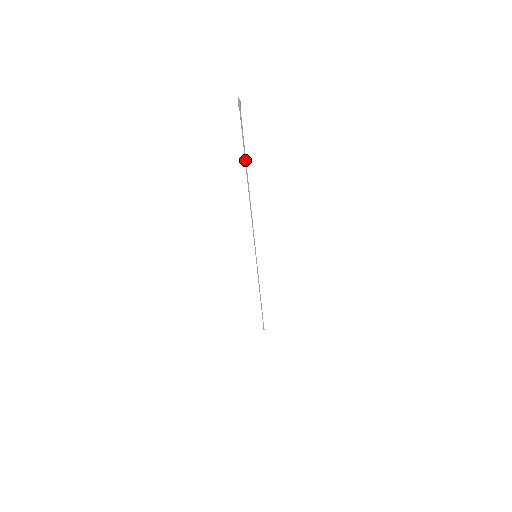
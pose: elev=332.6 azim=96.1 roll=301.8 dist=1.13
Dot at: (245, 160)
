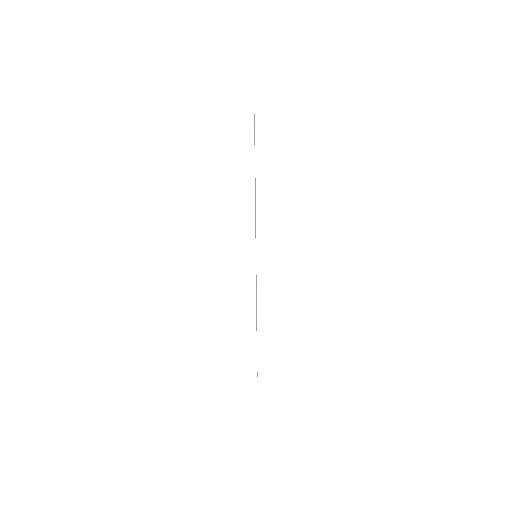
Dot at: occluded
